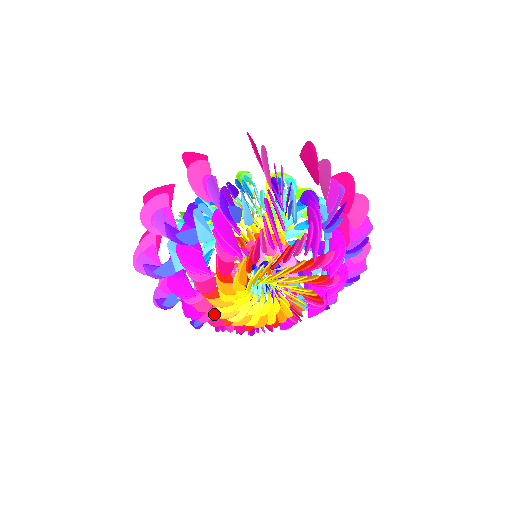
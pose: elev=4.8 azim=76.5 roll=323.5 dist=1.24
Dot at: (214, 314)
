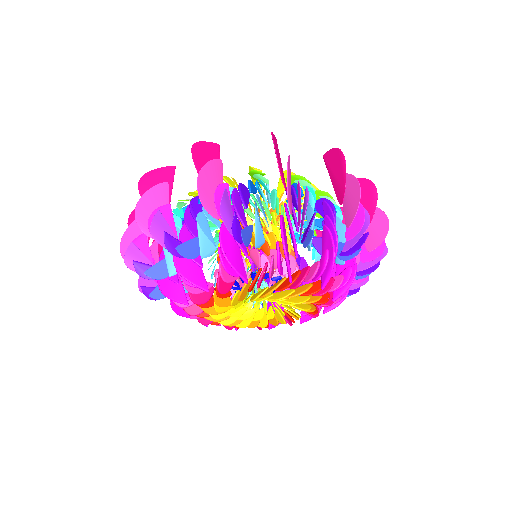
Dot at: (204, 316)
